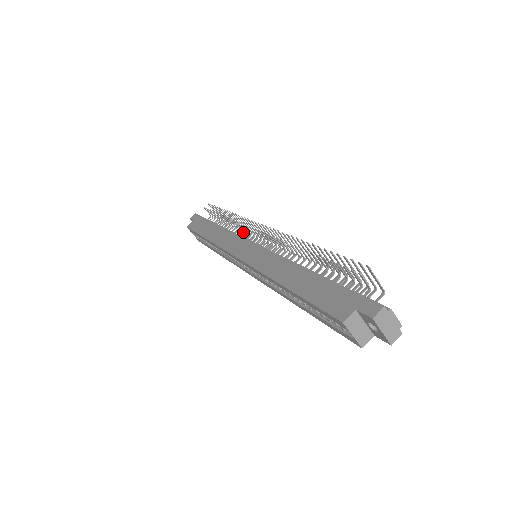
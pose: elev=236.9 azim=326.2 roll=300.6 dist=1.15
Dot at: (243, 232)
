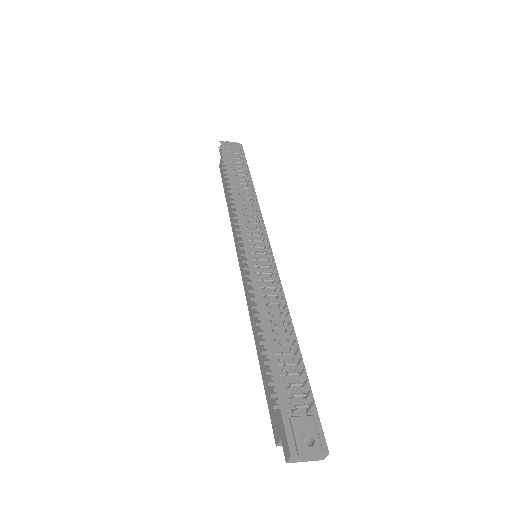
Dot at: occluded
